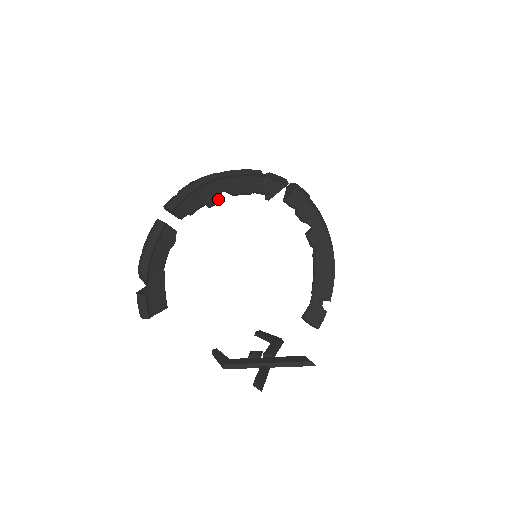
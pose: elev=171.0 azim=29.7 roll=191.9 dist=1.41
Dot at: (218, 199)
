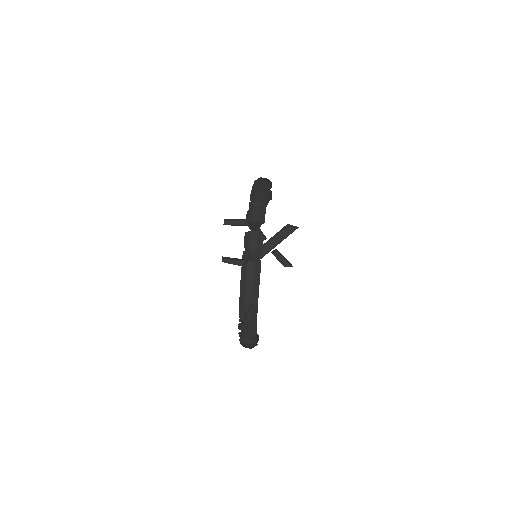
Dot at: occluded
